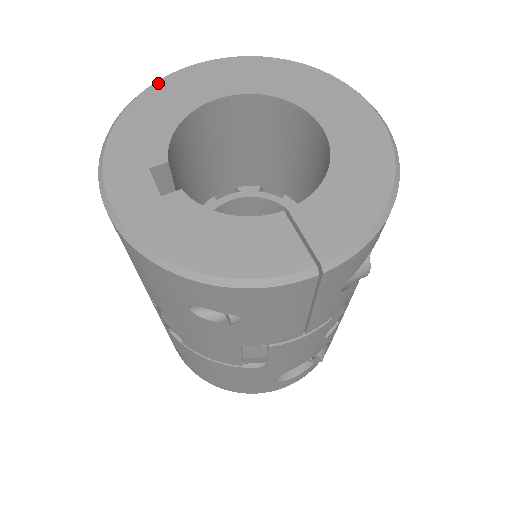
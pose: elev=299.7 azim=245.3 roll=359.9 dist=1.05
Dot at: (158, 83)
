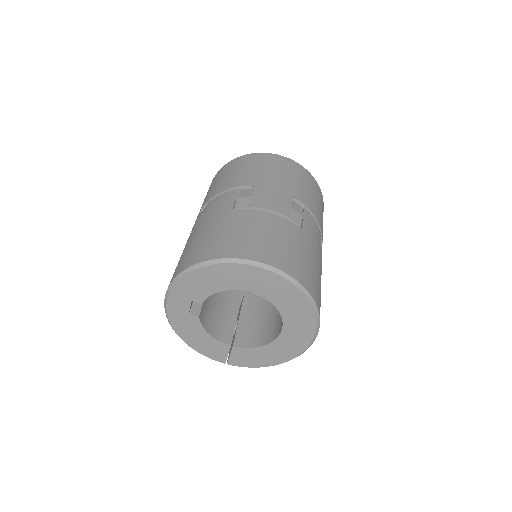
Dot at: (228, 265)
